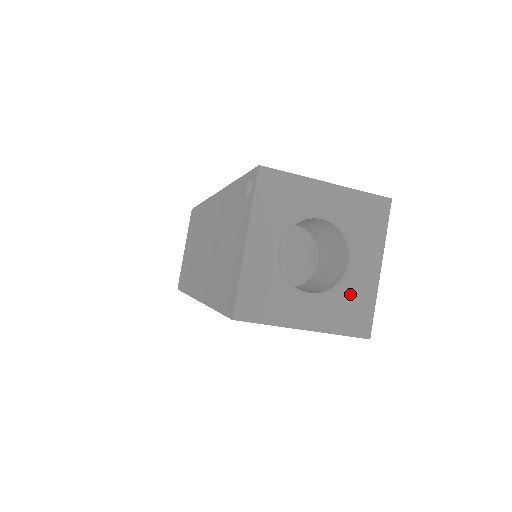
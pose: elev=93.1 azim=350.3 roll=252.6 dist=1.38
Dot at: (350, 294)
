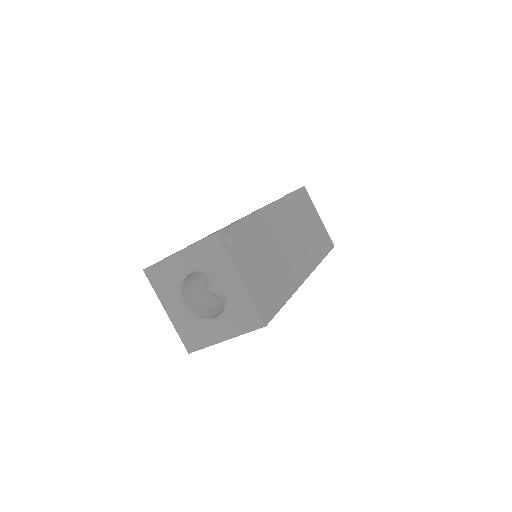
Dot at: (235, 307)
